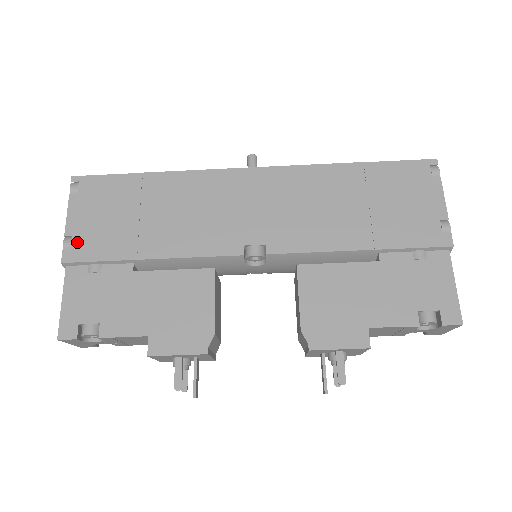
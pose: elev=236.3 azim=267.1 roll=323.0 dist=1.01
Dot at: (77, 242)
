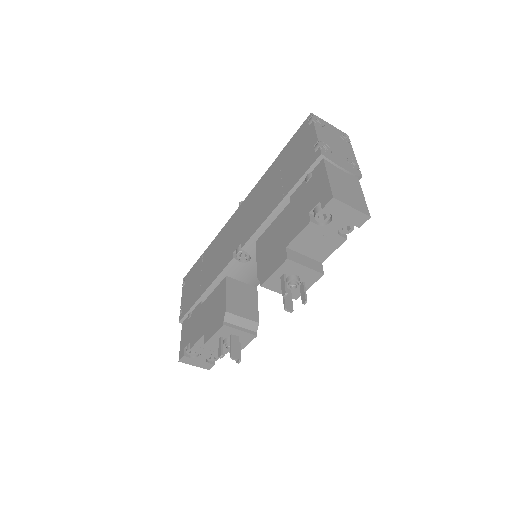
Dot at: (183, 307)
